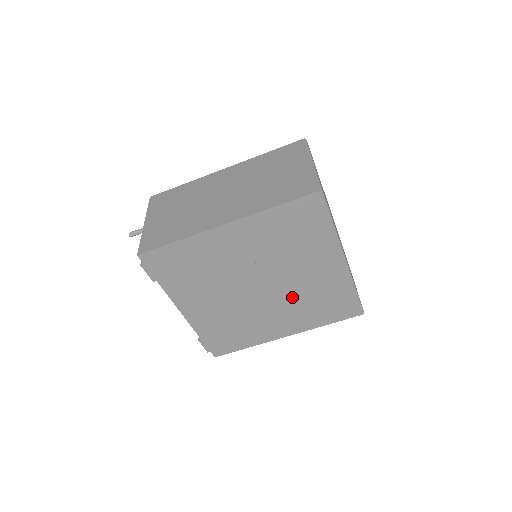
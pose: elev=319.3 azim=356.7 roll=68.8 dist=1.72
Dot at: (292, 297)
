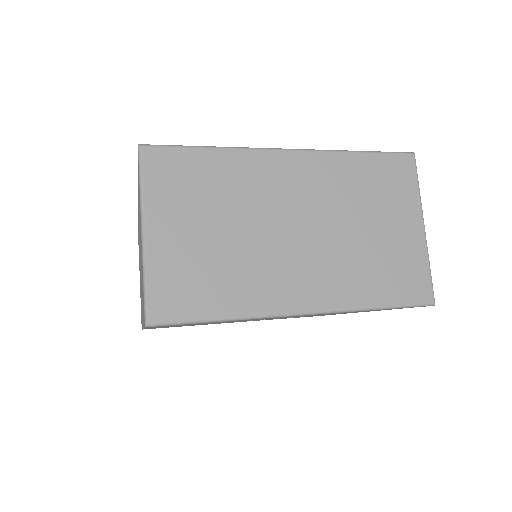
Dot at: occluded
